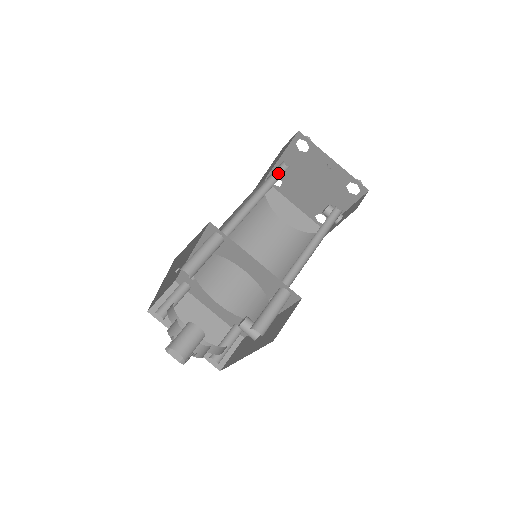
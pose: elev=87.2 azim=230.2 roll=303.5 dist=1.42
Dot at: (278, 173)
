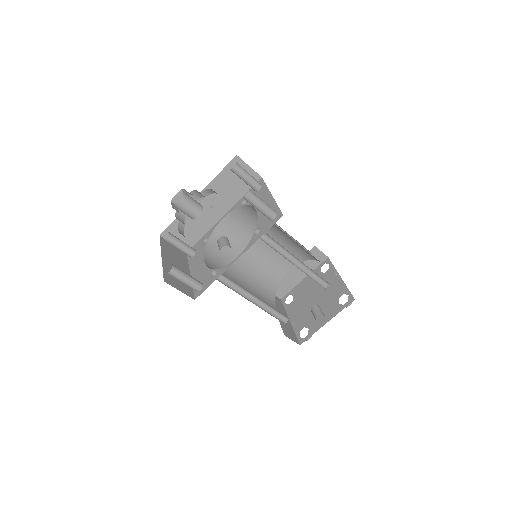
Dot at: (302, 253)
